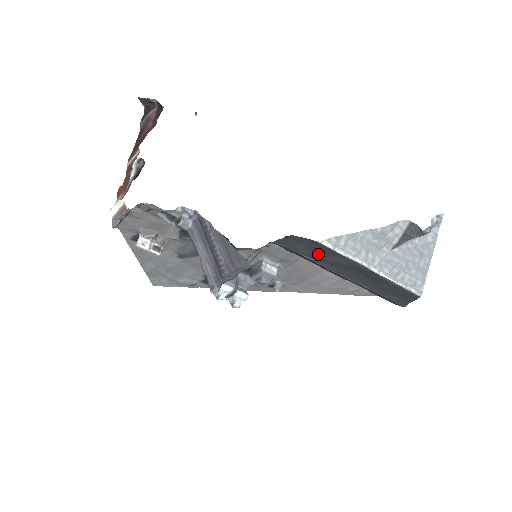
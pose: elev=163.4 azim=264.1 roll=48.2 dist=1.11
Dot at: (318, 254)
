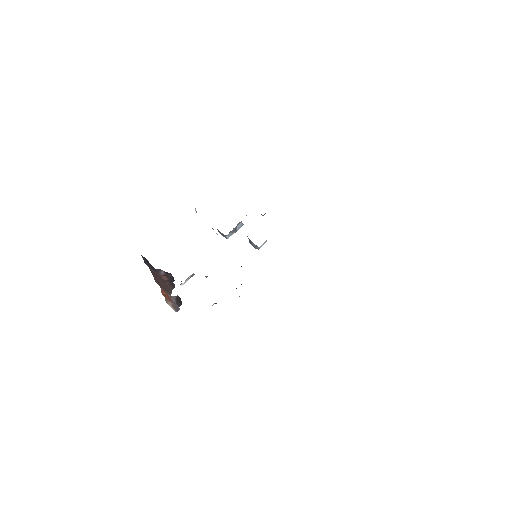
Dot at: occluded
